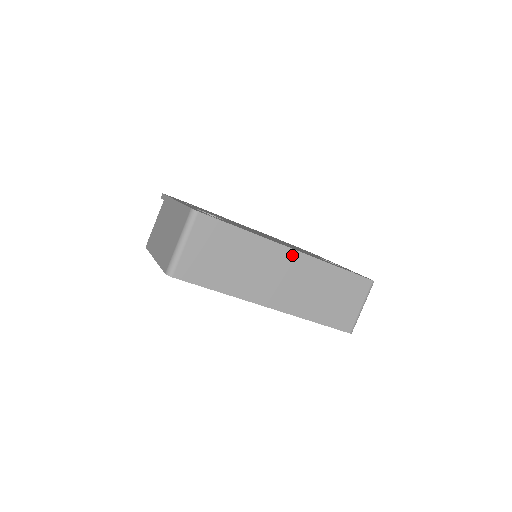
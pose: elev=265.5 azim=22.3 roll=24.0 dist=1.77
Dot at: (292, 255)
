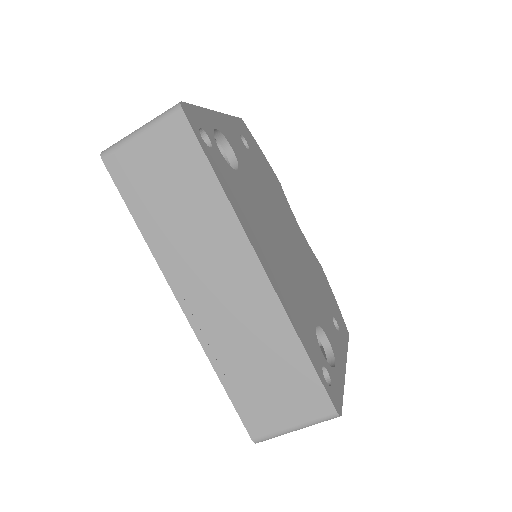
Dot at: (254, 269)
